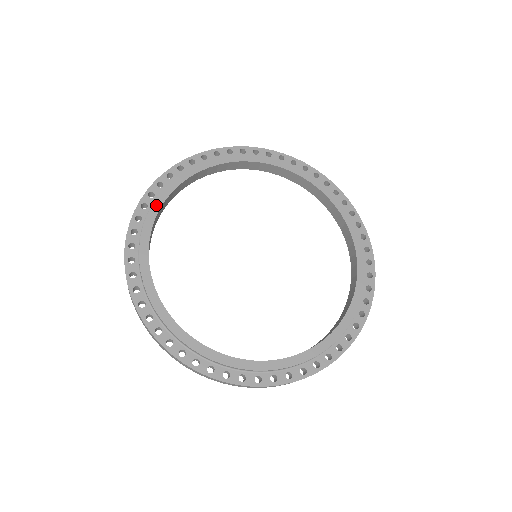
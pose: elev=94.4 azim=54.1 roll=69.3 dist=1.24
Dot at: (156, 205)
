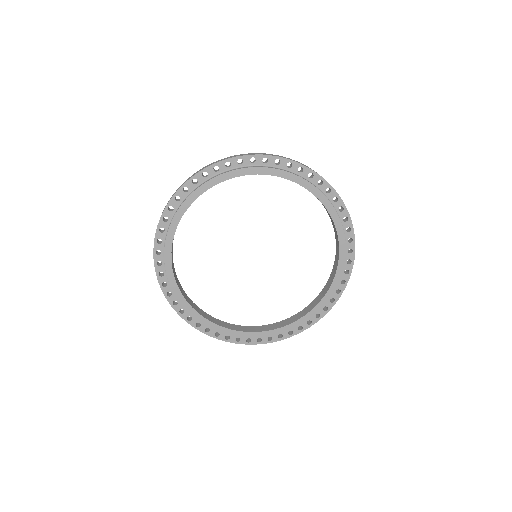
Dot at: (171, 231)
